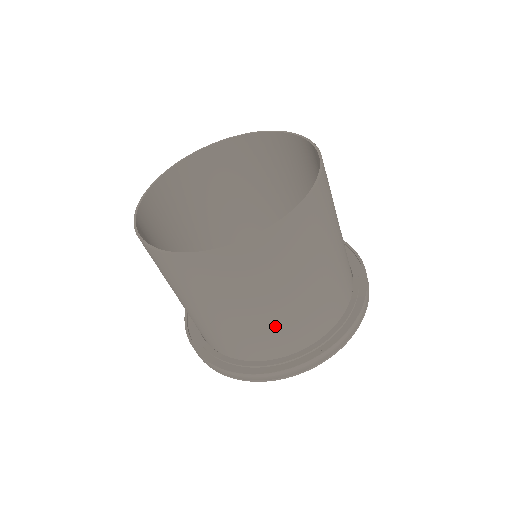
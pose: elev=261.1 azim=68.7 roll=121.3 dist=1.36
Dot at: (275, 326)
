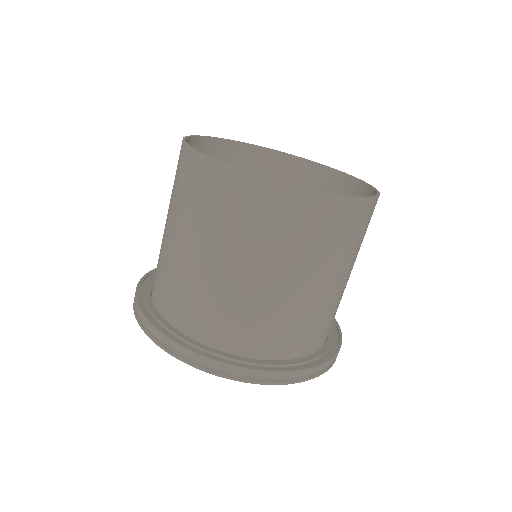
Dot at: (212, 294)
